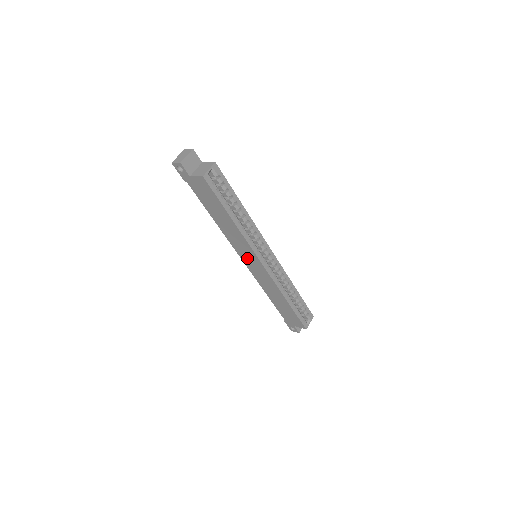
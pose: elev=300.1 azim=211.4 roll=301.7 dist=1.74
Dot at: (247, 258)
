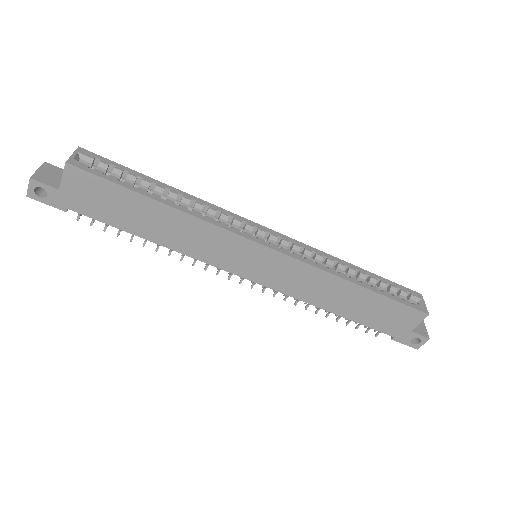
Dot at: (243, 263)
